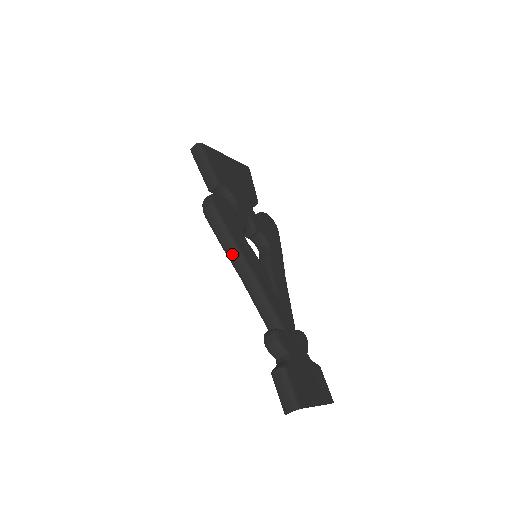
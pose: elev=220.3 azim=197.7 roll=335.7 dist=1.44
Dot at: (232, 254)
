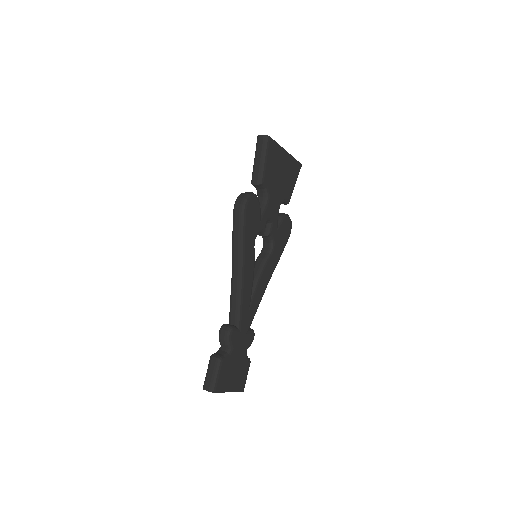
Dot at: (236, 253)
